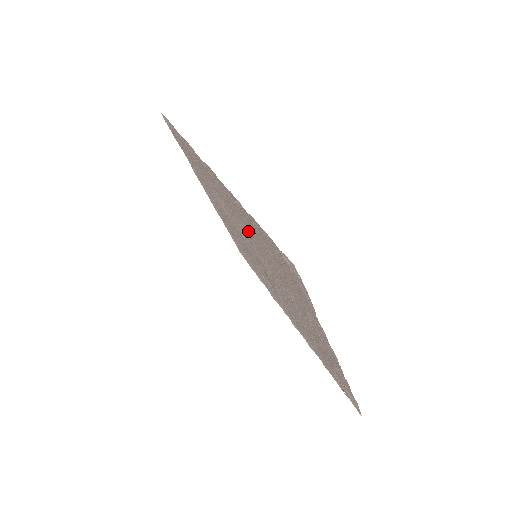
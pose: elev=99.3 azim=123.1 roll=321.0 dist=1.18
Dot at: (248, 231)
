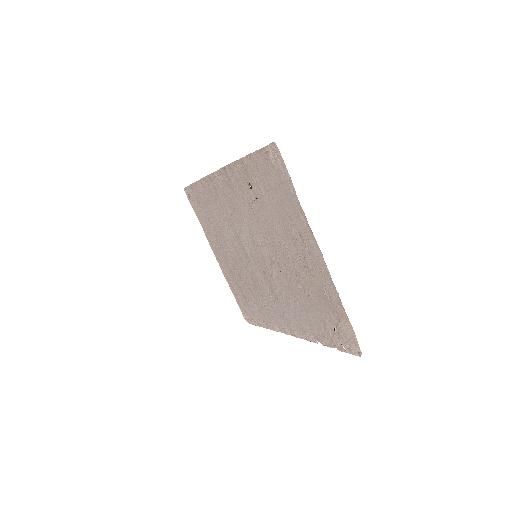
Dot at: (247, 208)
